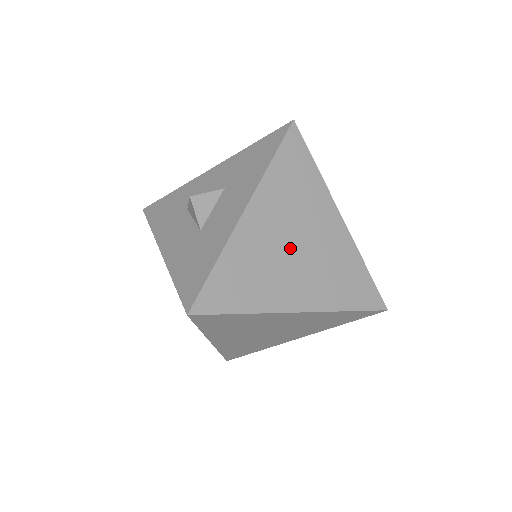
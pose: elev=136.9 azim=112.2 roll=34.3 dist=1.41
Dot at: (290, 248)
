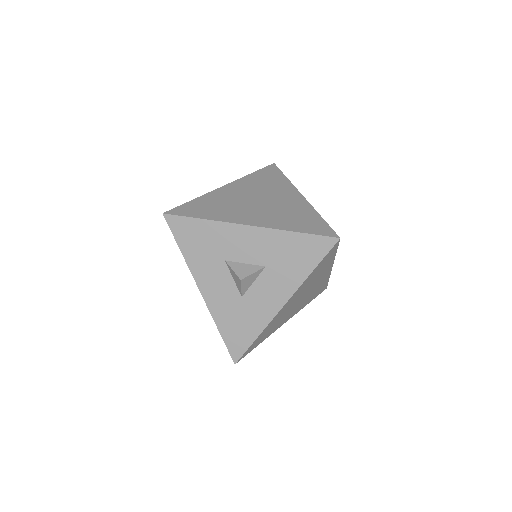
Dot at: (297, 302)
